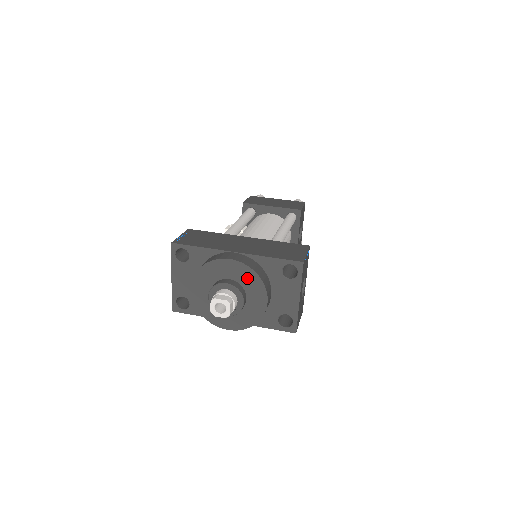
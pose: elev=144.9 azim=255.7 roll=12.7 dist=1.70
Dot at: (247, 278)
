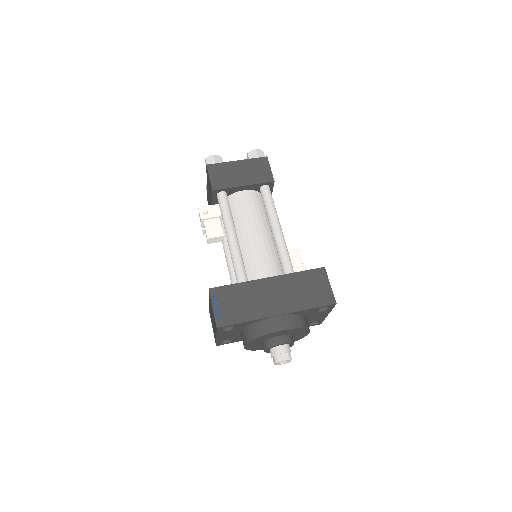
Dot at: (295, 332)
